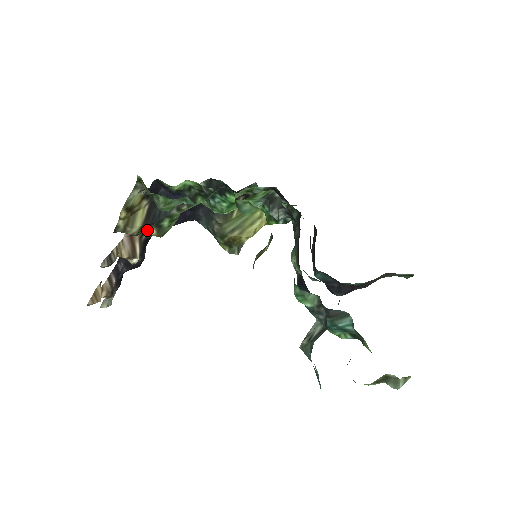
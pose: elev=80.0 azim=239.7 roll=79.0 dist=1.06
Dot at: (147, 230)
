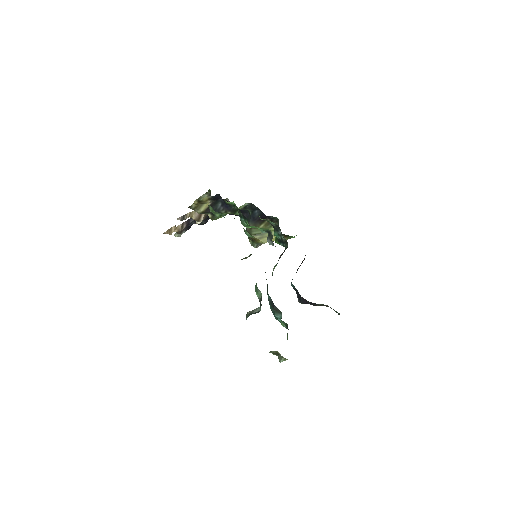
Dot at: (207, 213)
